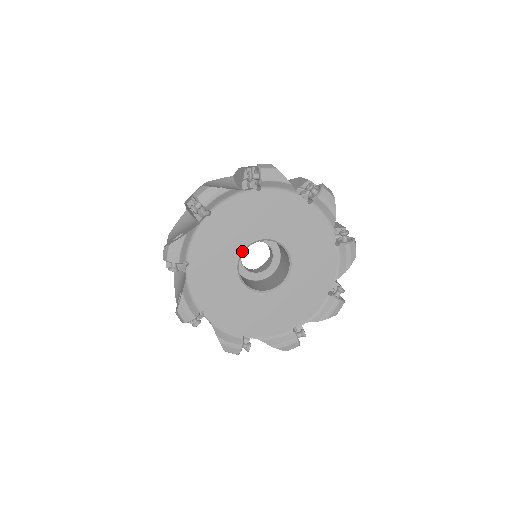
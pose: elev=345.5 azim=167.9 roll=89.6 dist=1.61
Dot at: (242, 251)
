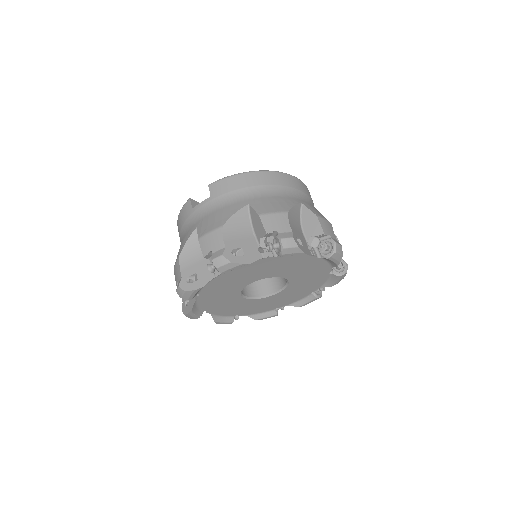
Dot at: (264, 278)
